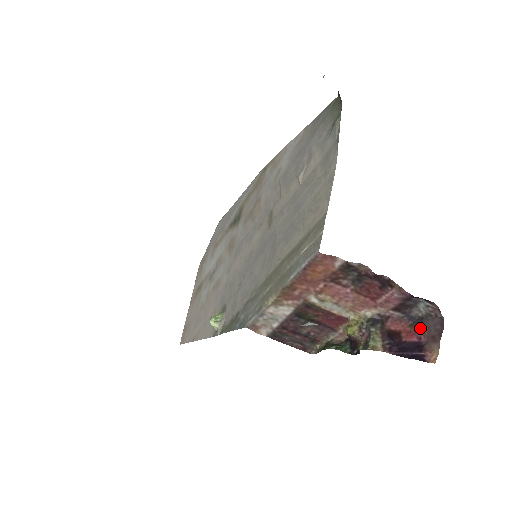
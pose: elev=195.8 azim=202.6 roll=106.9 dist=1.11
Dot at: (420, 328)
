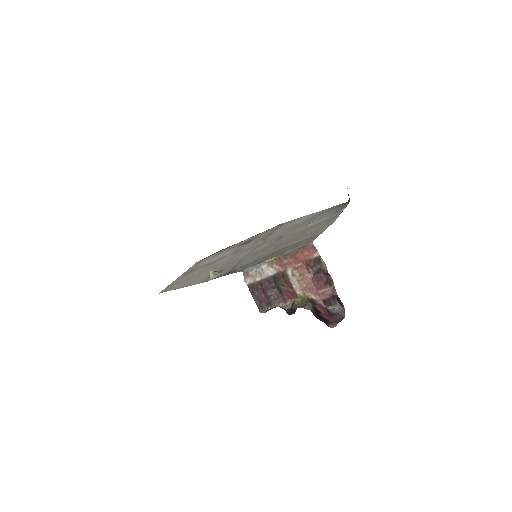
Dot at: (331, 316)
